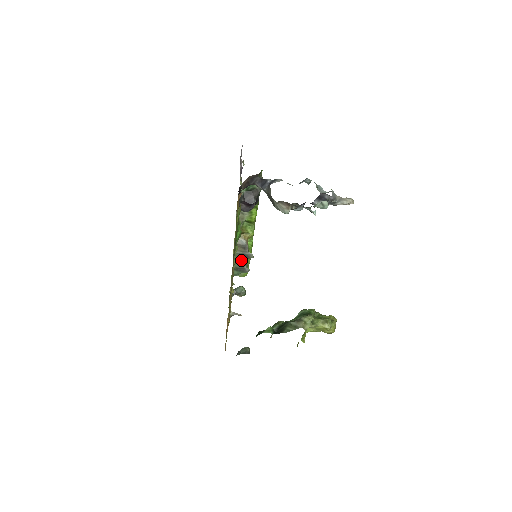
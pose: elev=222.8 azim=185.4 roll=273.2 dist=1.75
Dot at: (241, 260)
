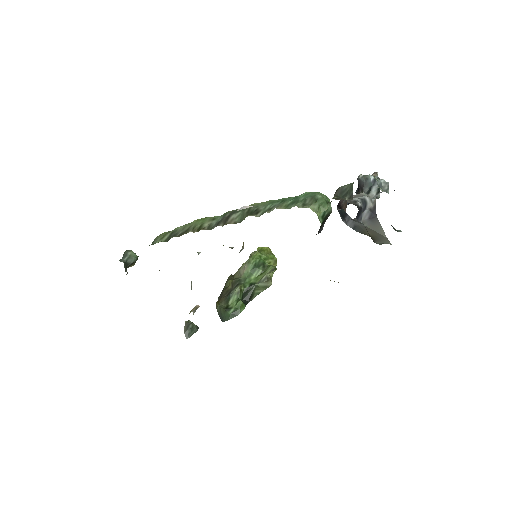
Dot at: occluded
